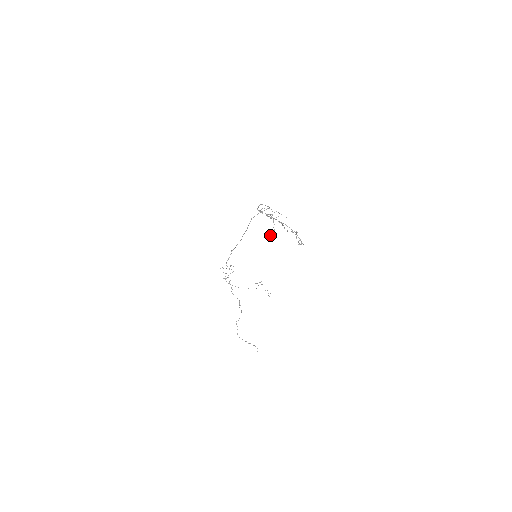
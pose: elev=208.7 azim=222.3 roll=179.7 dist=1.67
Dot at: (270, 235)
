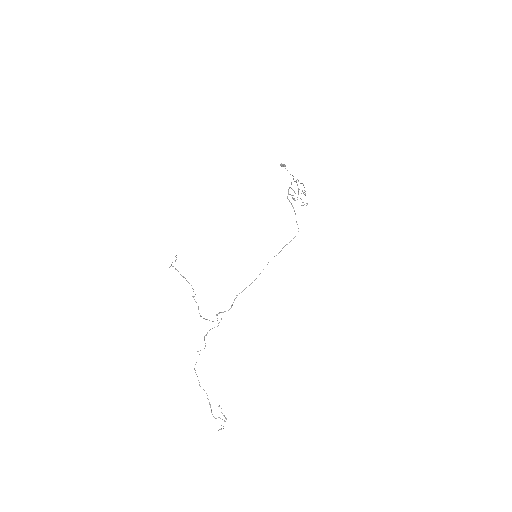
Dot at: (284, 164)
